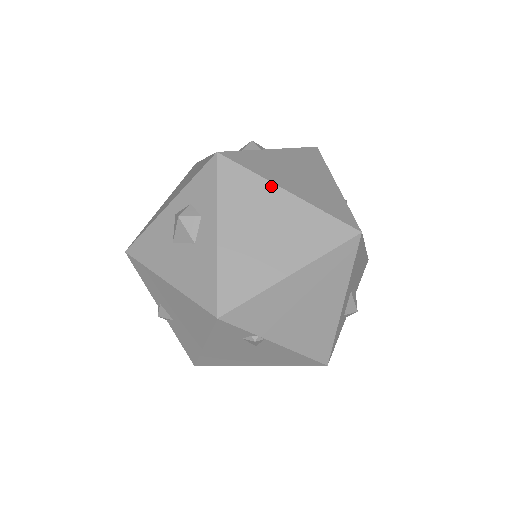
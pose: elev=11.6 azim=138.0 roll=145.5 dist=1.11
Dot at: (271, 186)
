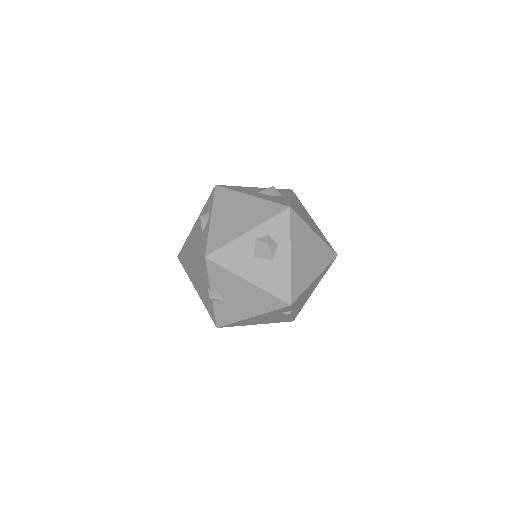
Dot at: (310, 229)
